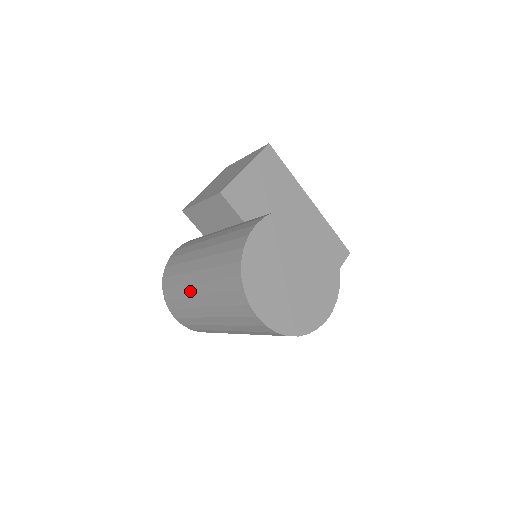
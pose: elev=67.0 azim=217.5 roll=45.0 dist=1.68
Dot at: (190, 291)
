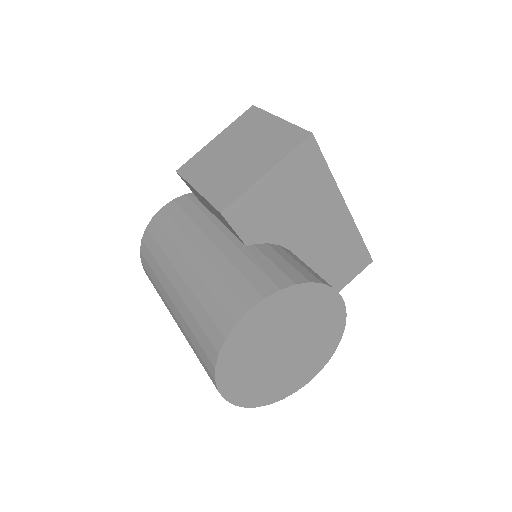
Dot at: (165, 297)
